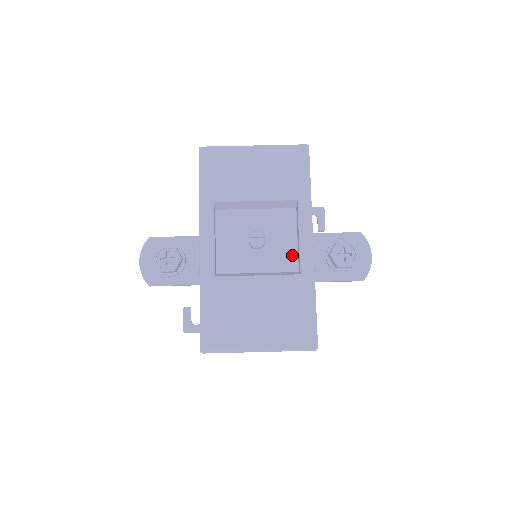
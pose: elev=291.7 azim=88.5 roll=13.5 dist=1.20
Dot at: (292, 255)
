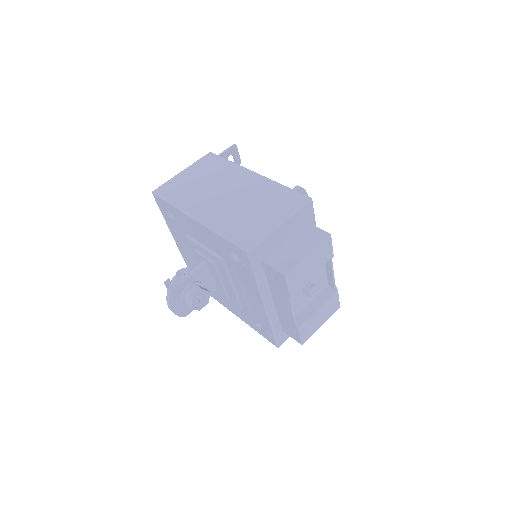
Dot at: (325, 280)
